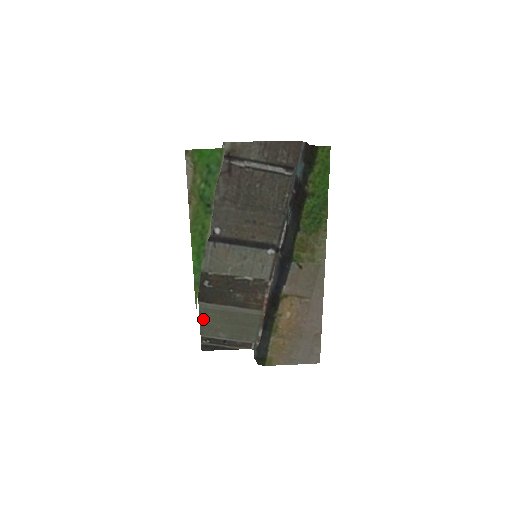
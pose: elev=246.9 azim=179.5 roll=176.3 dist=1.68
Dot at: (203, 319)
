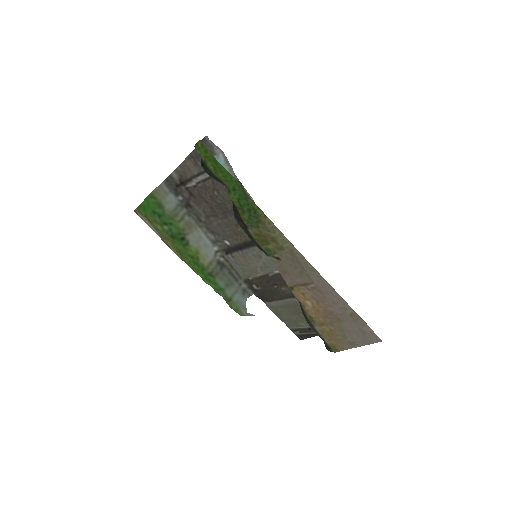
Dot at: (279, 315)
